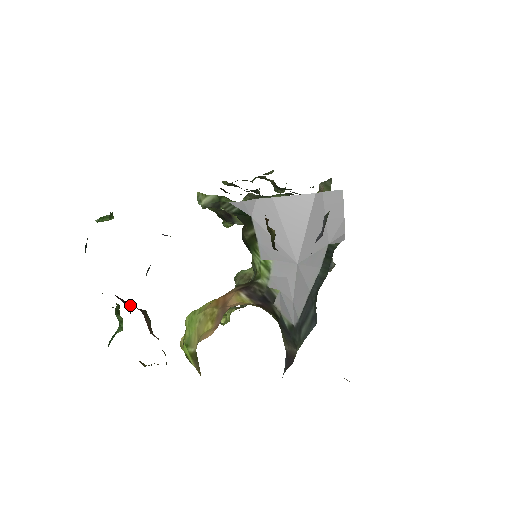
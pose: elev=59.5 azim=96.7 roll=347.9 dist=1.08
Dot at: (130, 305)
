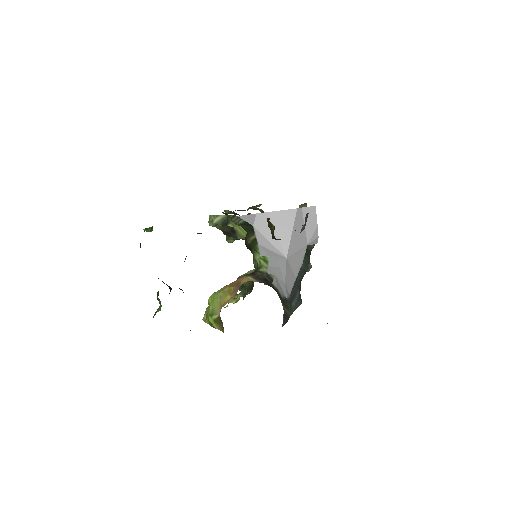
Dot at: (170, 288)
